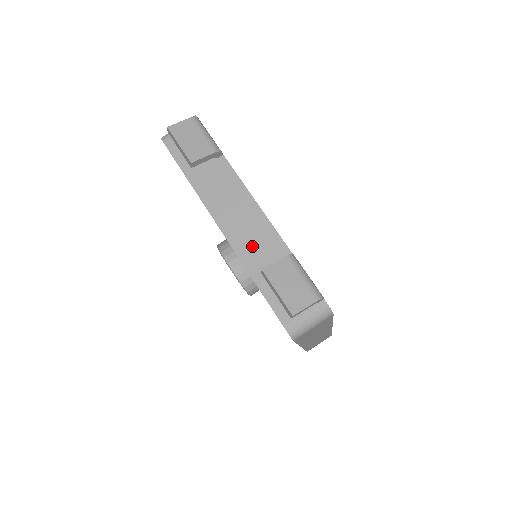
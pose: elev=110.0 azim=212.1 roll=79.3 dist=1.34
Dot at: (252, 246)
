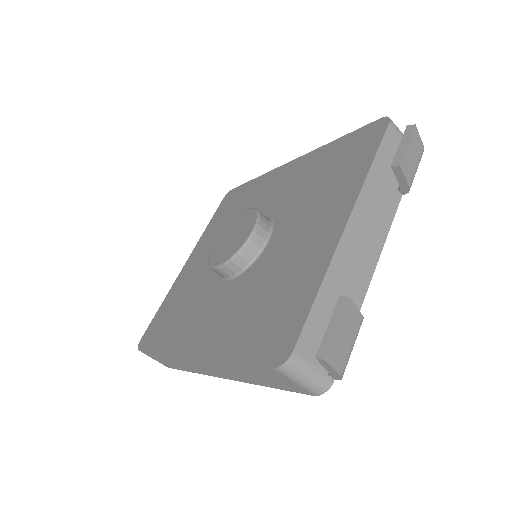
Dot at: (347, 269)
